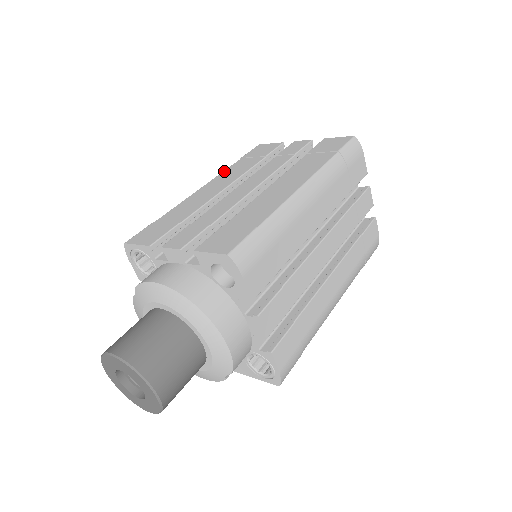
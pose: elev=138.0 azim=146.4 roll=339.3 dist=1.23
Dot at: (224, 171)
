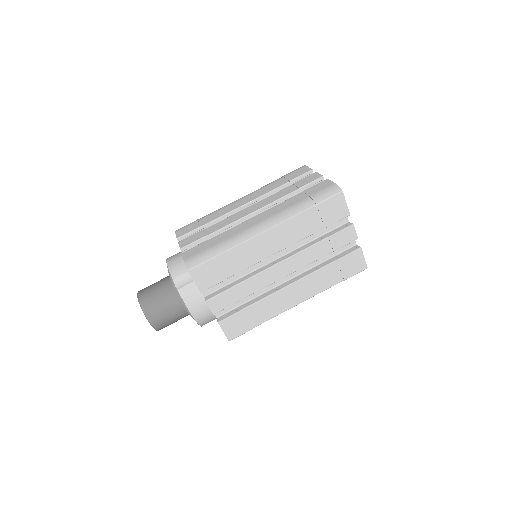
Dot at: (293, 219)
